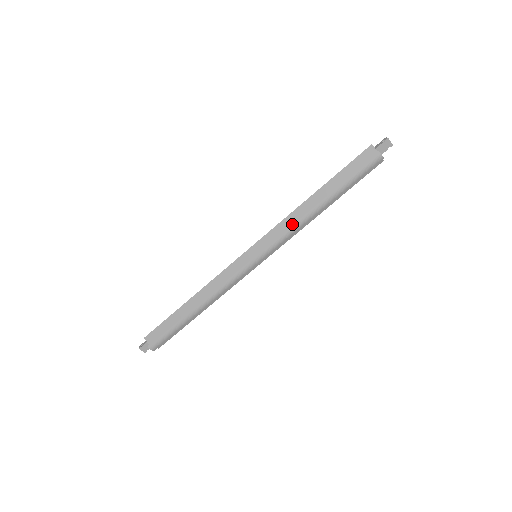
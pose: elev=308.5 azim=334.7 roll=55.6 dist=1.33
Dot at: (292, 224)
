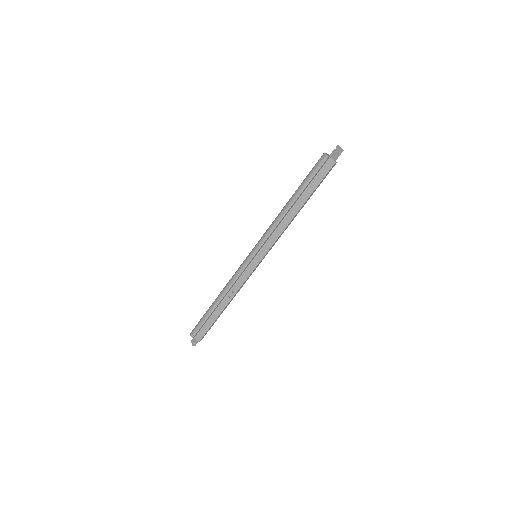
Dot at: (272, 222)
